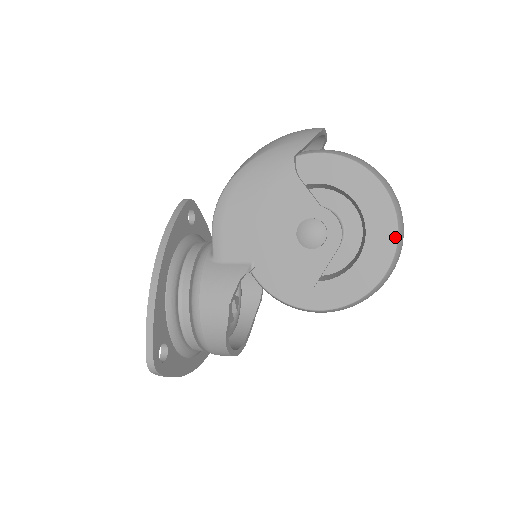
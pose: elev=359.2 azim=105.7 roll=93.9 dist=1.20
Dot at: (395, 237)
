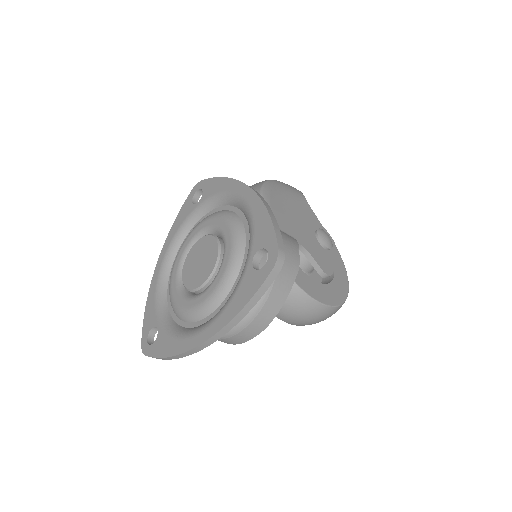
Dot at: (346, 273)
